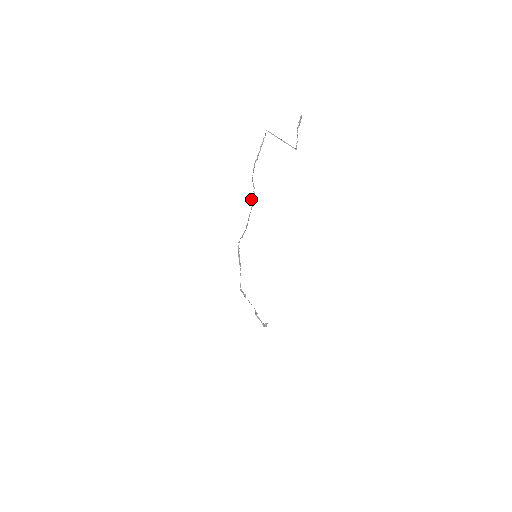
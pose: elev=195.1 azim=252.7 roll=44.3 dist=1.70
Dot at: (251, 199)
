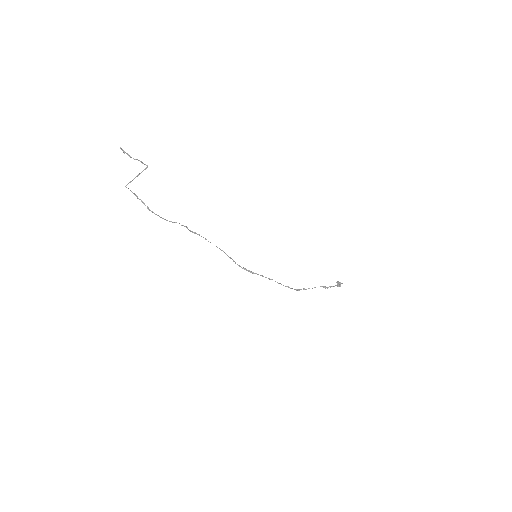
Dot at: occluded
